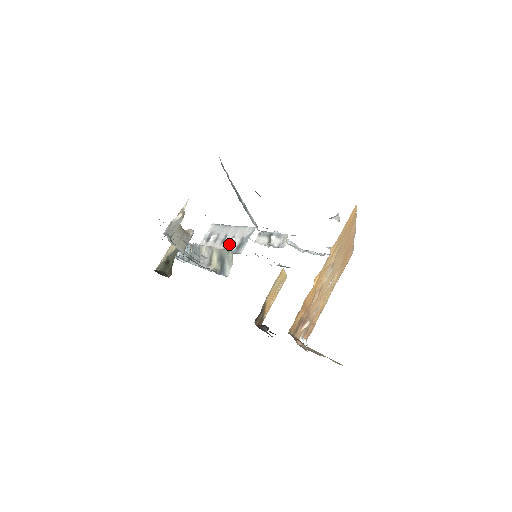
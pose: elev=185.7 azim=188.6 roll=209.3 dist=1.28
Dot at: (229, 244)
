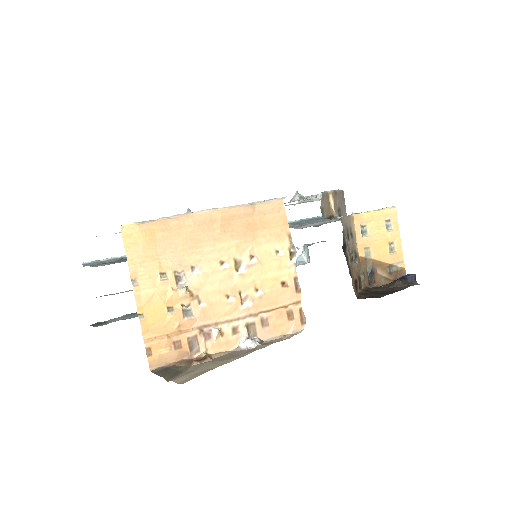
Dot at: occluded
